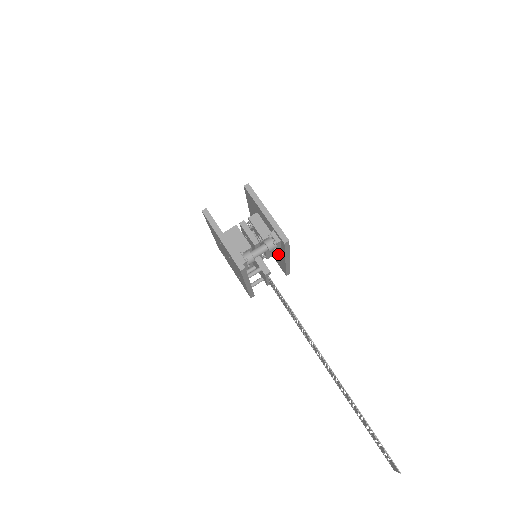
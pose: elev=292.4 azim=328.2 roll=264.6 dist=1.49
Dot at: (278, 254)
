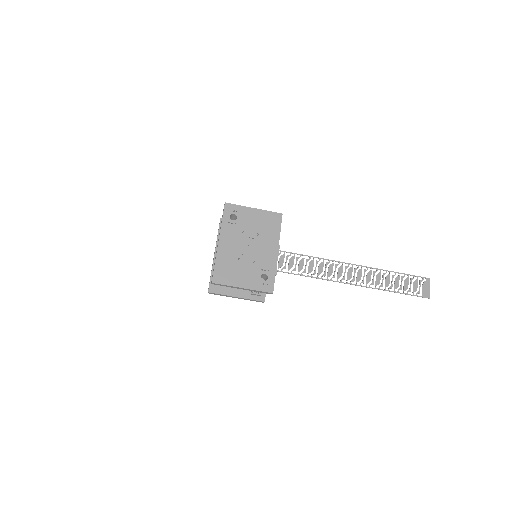
Dot at: occluded
